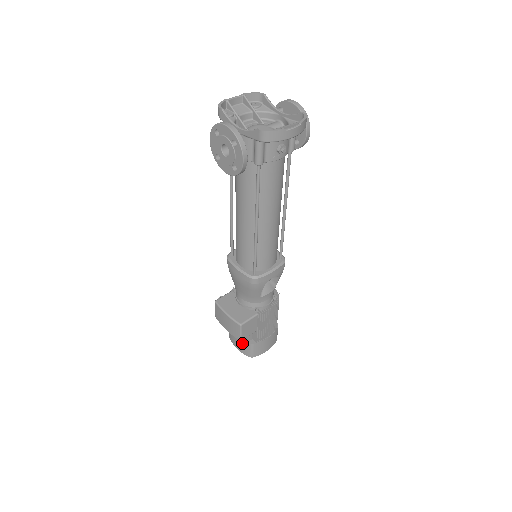
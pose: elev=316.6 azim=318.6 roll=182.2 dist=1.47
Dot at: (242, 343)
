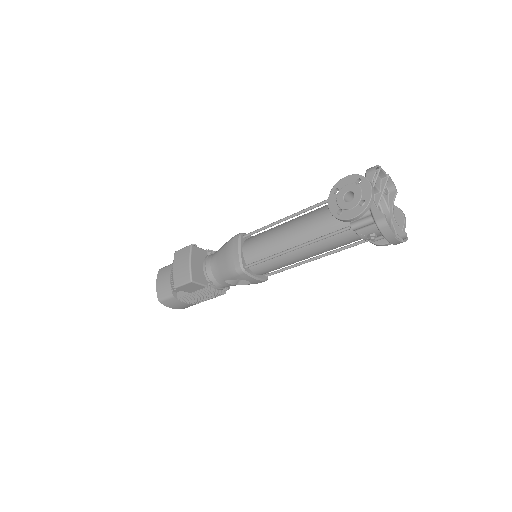
Dot at: (167, 286)
